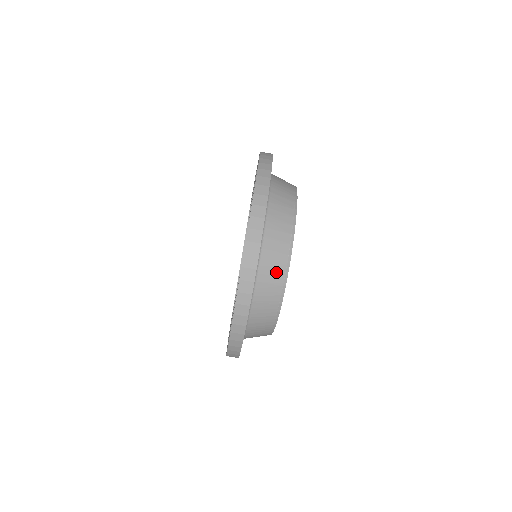
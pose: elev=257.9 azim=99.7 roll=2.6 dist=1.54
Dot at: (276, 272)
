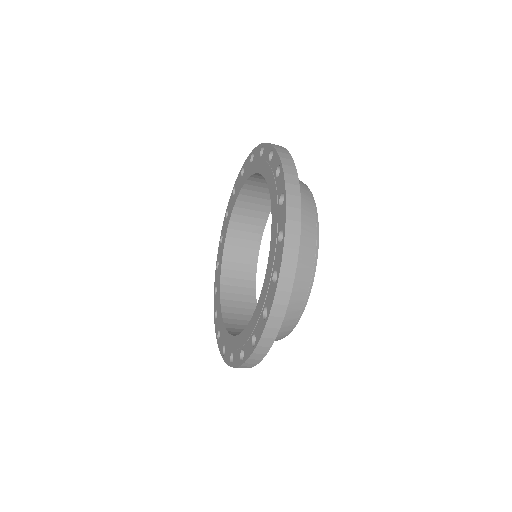
Dot at: (278, 336)
